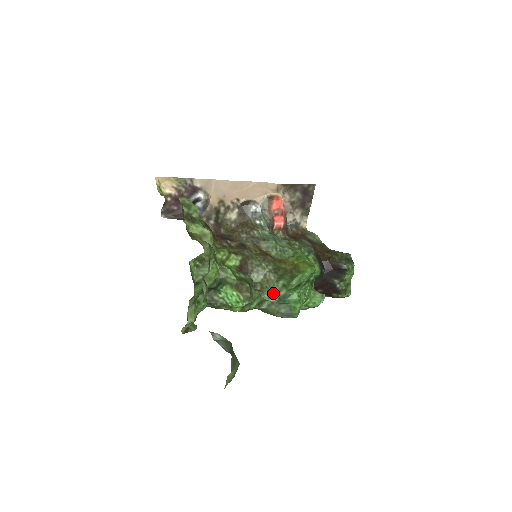
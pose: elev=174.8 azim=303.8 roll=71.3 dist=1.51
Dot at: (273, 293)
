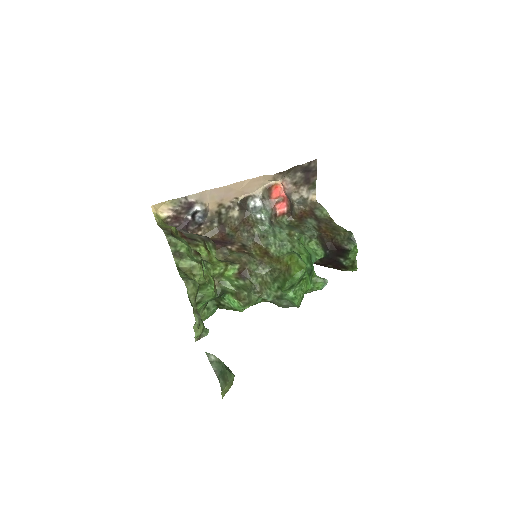
Dot at: (271, 293)
